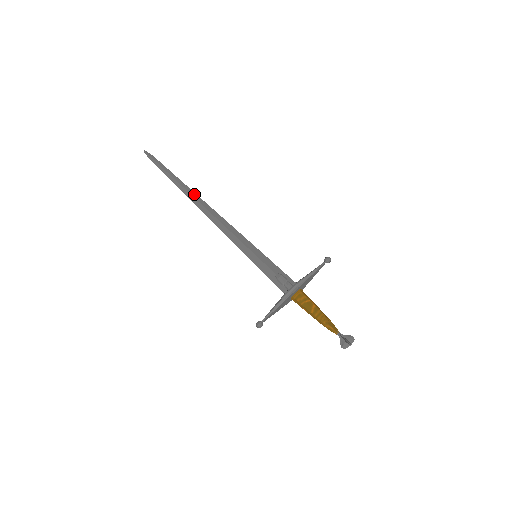
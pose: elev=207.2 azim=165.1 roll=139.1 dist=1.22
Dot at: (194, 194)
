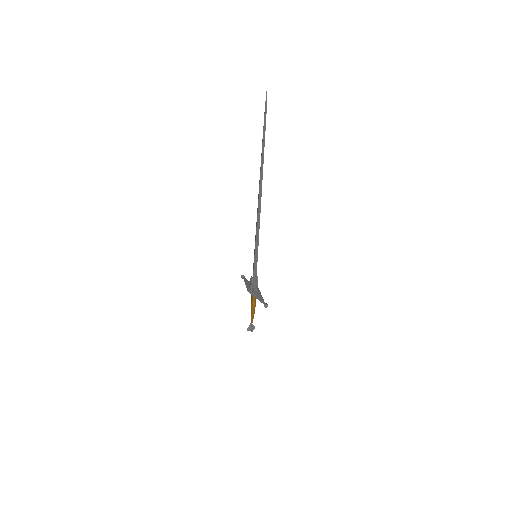
Dot at: (261, 179)
